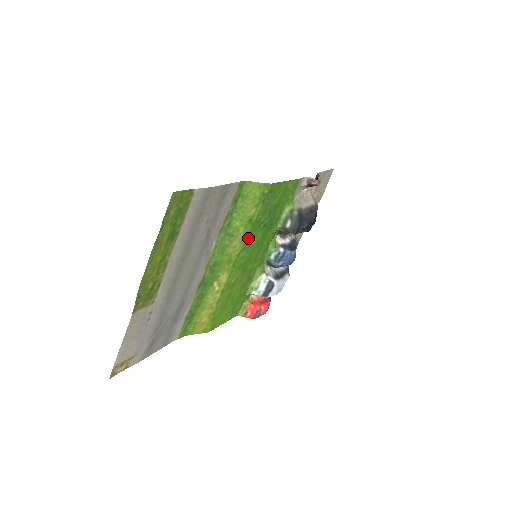
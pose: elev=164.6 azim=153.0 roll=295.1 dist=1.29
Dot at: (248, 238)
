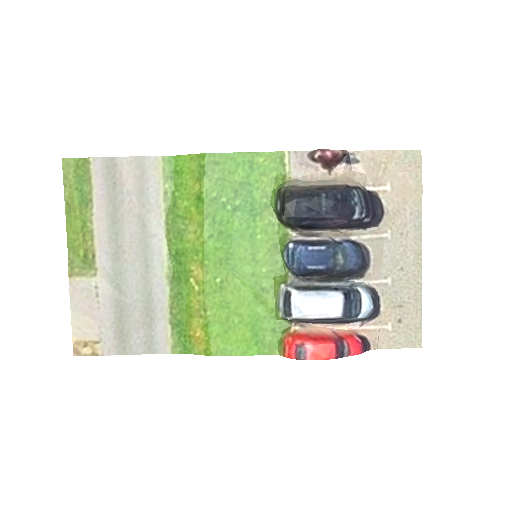
Dot at: (211, 222)
